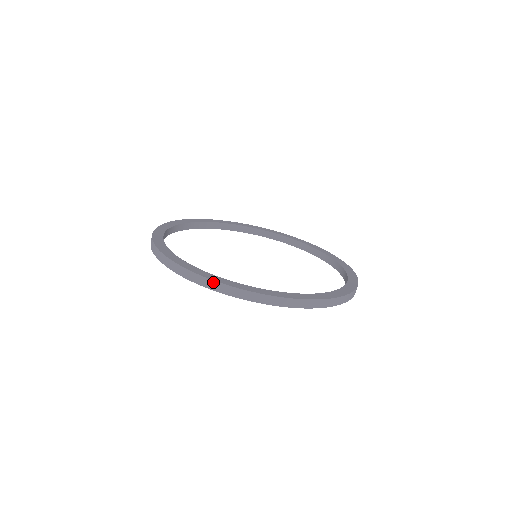
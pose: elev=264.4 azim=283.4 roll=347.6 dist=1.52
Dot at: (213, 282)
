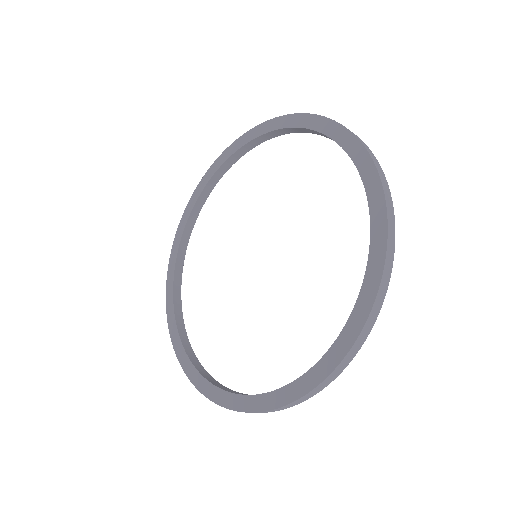
Dot at: occluded
